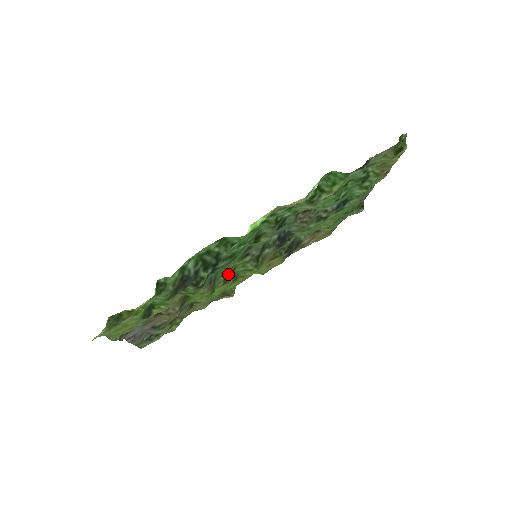
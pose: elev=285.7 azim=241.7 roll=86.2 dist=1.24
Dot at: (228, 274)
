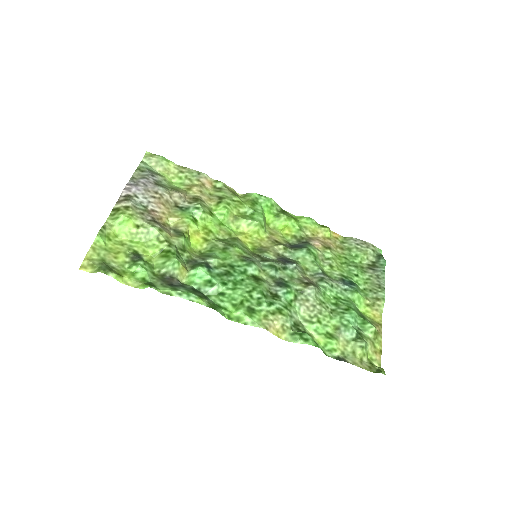
Dot at: (228, 243)
